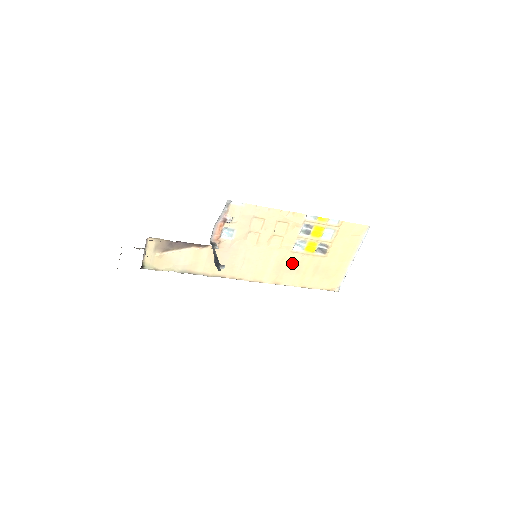
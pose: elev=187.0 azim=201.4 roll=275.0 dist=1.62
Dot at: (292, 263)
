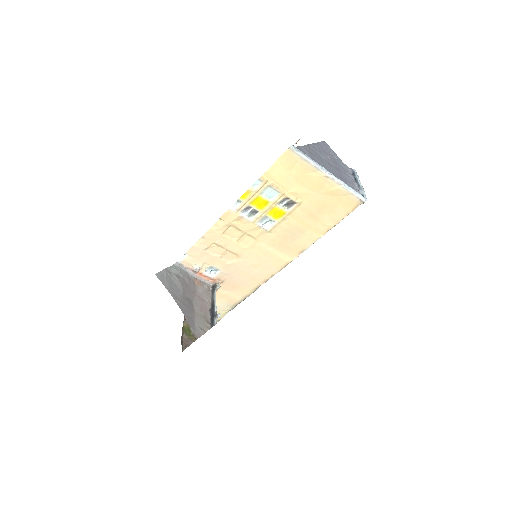
Dot at: (285, 234)
